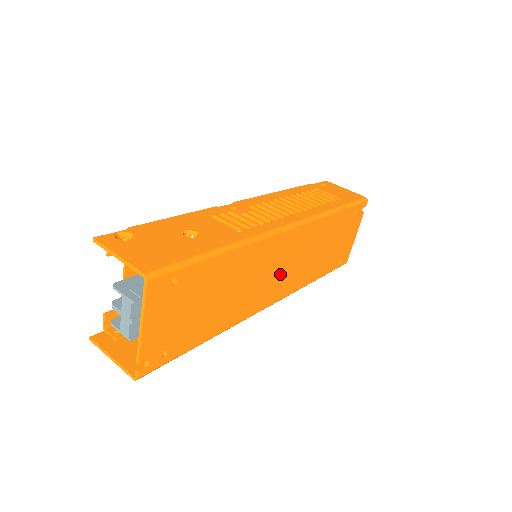
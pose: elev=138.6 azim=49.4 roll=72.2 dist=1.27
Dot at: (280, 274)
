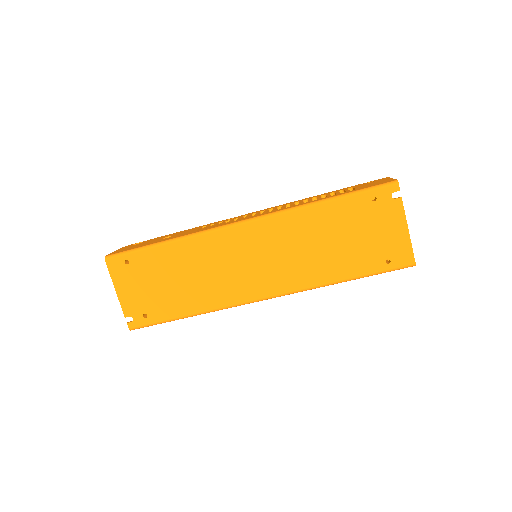
Dot at: (258, 267)
